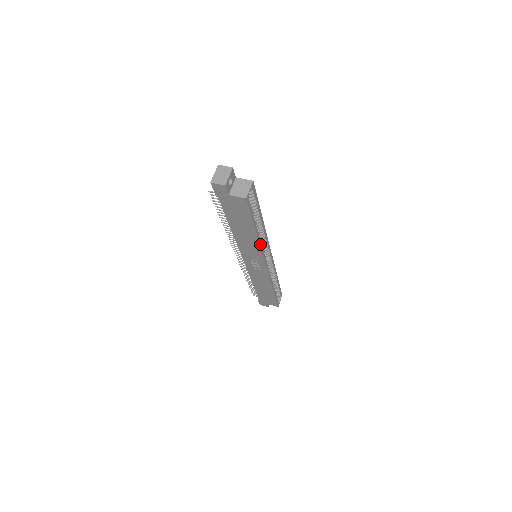
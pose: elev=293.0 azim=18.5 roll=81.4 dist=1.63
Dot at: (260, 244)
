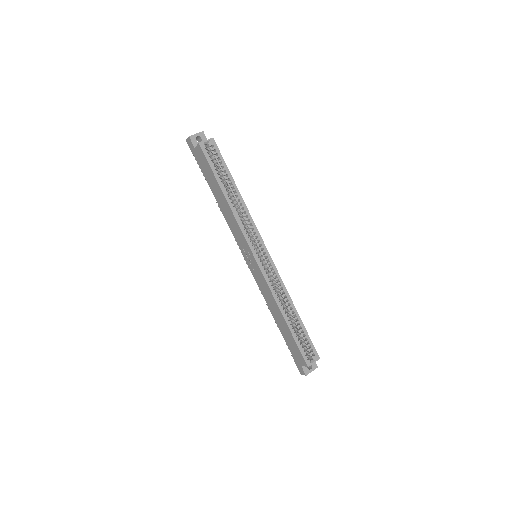
Dot at: (235, 215)
